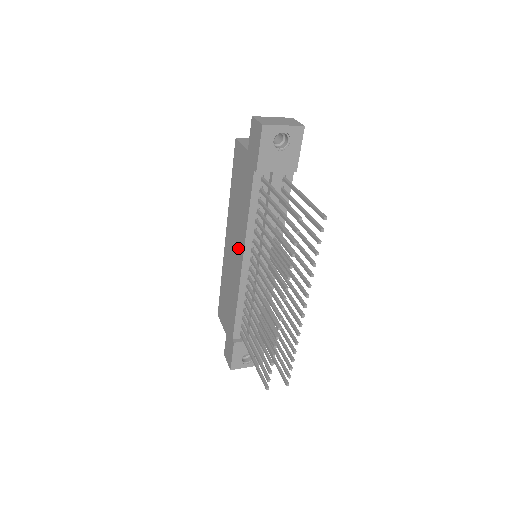
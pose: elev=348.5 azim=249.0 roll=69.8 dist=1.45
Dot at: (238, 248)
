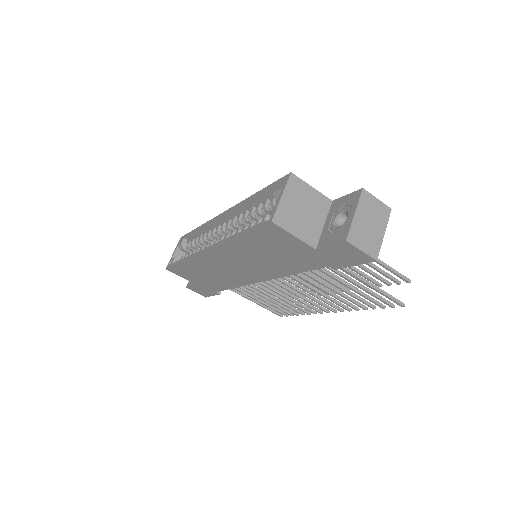
Dot at: (252, 273)
